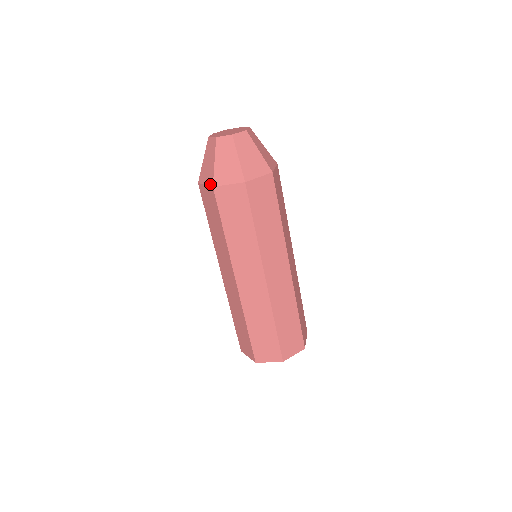
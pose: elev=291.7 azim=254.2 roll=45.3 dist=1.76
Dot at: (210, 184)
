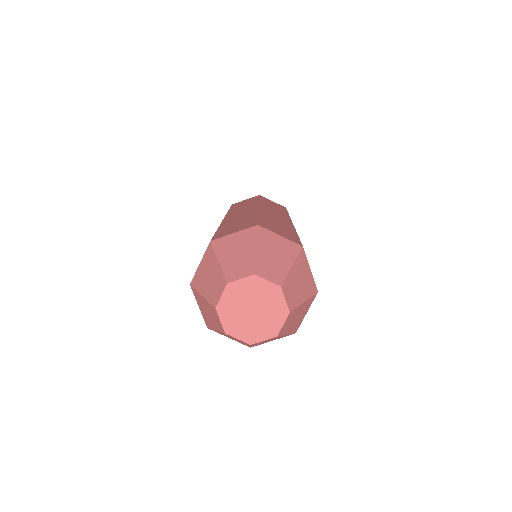
Dot at: occluded
